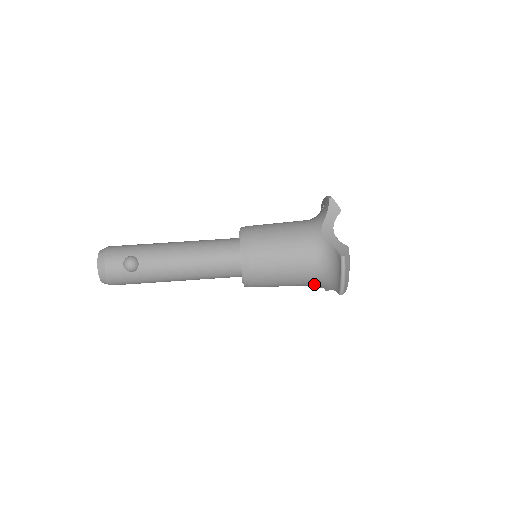
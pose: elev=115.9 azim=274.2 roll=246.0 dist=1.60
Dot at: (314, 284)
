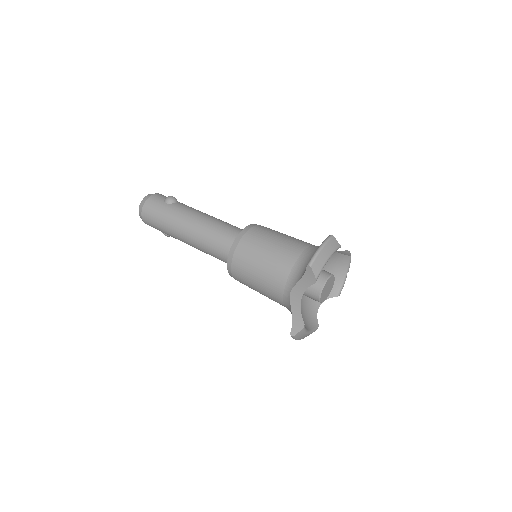
Dot at: (288, 280)
